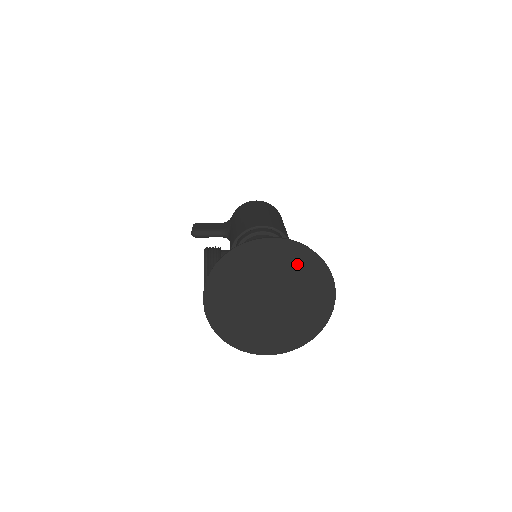
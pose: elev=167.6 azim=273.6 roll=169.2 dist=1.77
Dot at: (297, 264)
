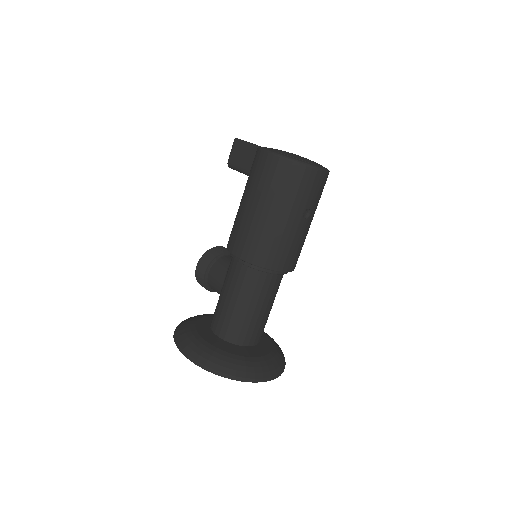
Dot at: occluded
